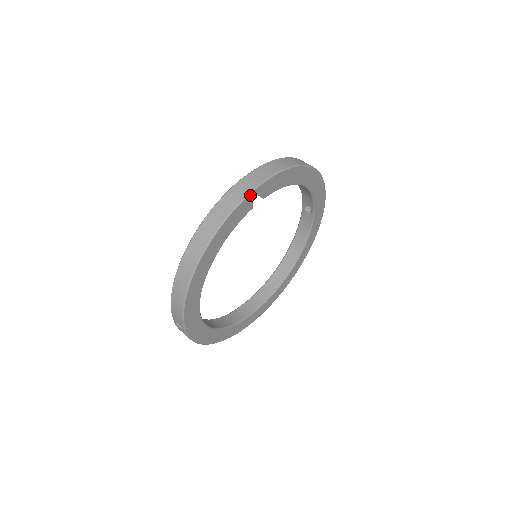
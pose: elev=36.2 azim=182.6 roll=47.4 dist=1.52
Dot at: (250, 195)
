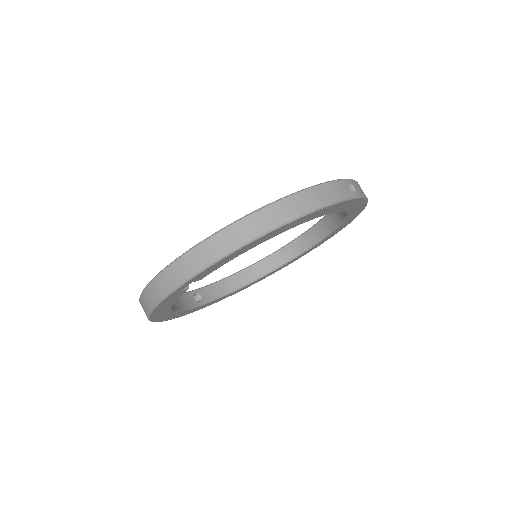
Dot at: (170, 295)
